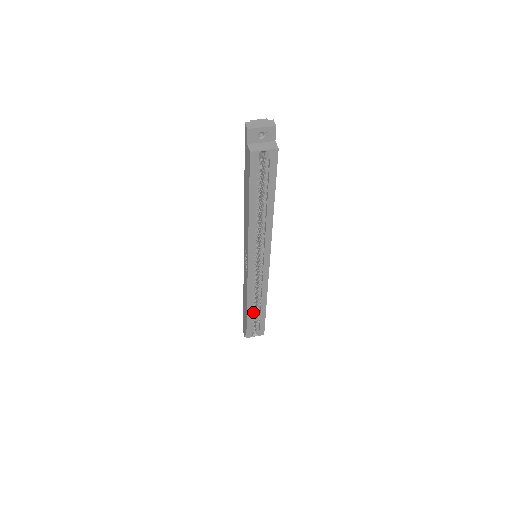
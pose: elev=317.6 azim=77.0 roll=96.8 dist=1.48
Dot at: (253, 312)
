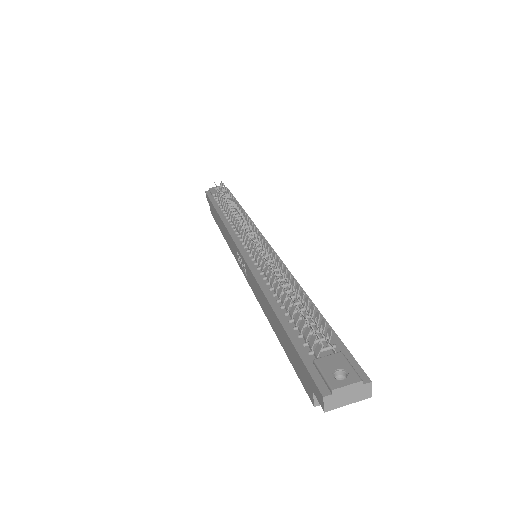
Dot at: occluded
